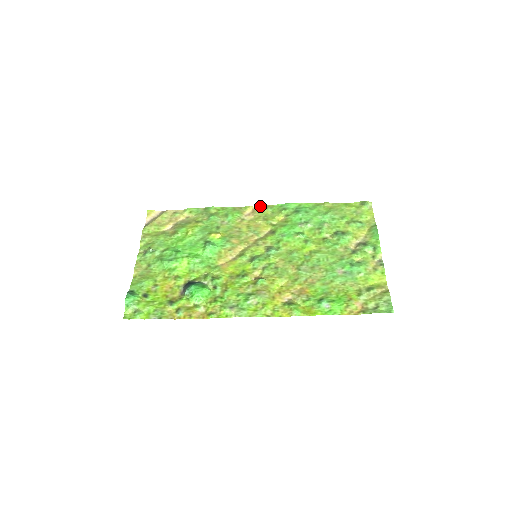
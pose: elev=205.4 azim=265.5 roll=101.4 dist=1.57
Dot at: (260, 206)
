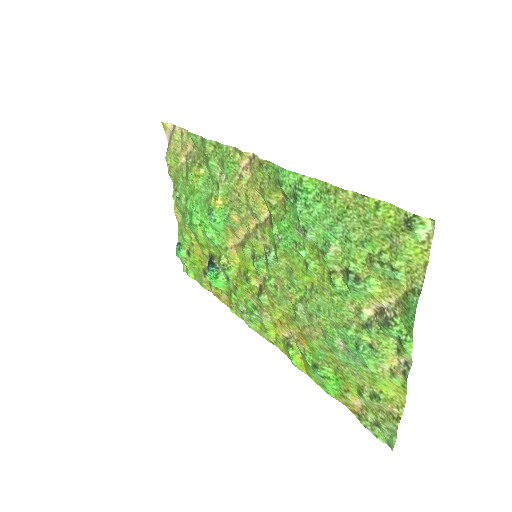
Dot at: (255, 155)
